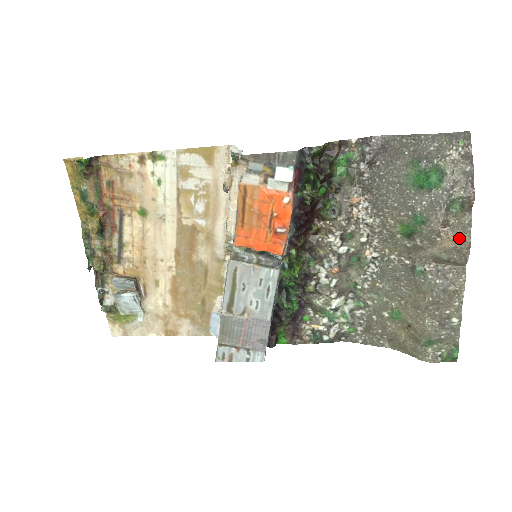
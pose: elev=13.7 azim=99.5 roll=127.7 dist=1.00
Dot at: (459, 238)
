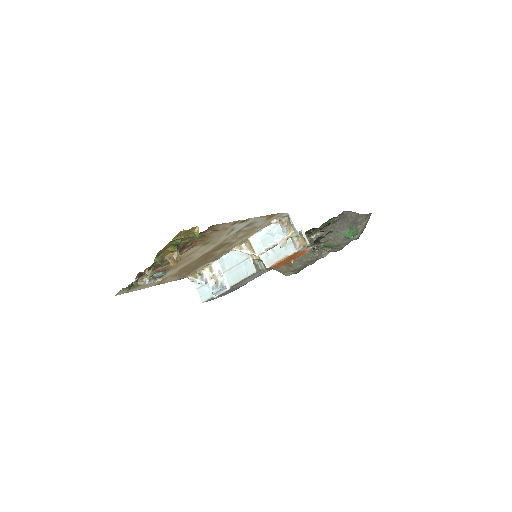
Dot at: (341, 248)
